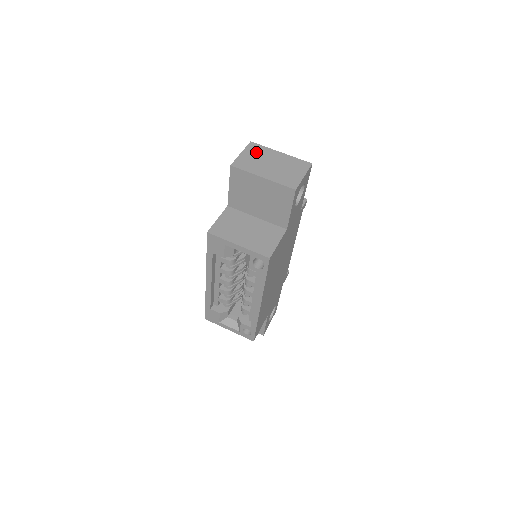
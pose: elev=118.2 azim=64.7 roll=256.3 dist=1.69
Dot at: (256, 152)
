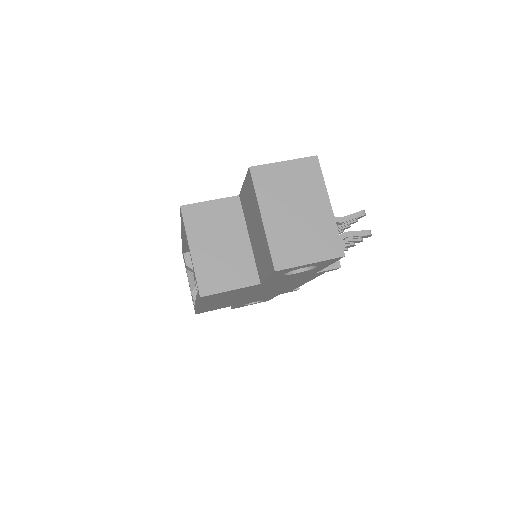
Dot at: (302, 176)
